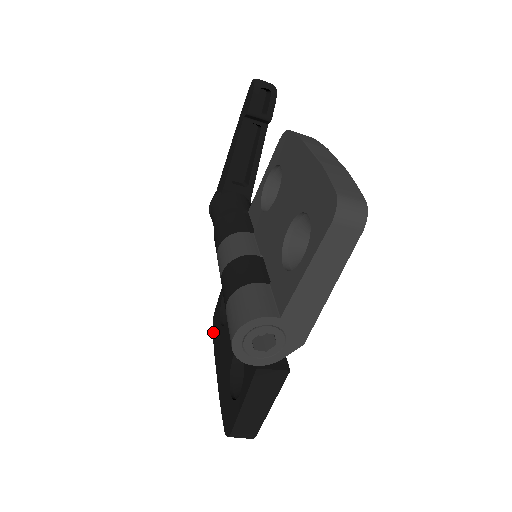
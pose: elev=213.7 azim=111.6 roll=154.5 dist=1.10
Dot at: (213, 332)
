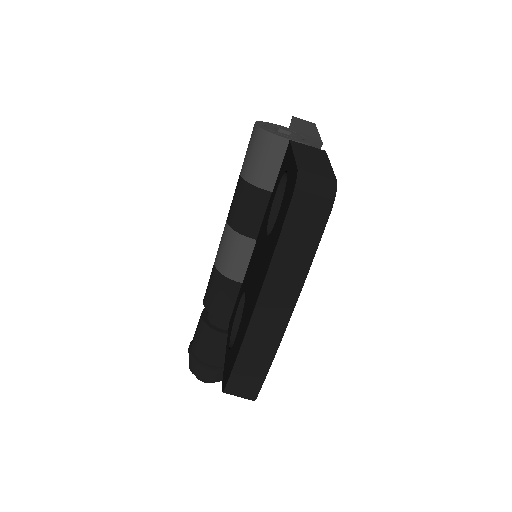
Dot at: (228, 376)
